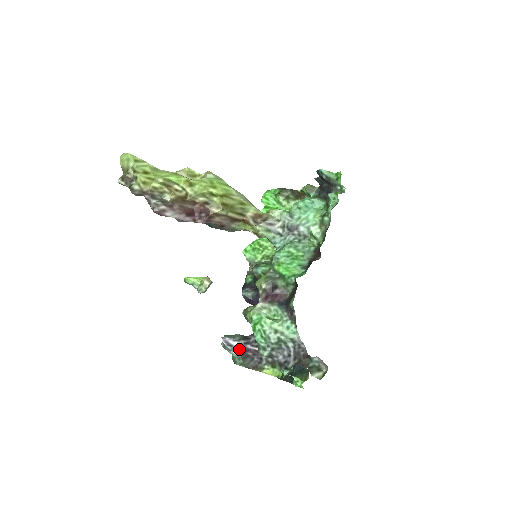
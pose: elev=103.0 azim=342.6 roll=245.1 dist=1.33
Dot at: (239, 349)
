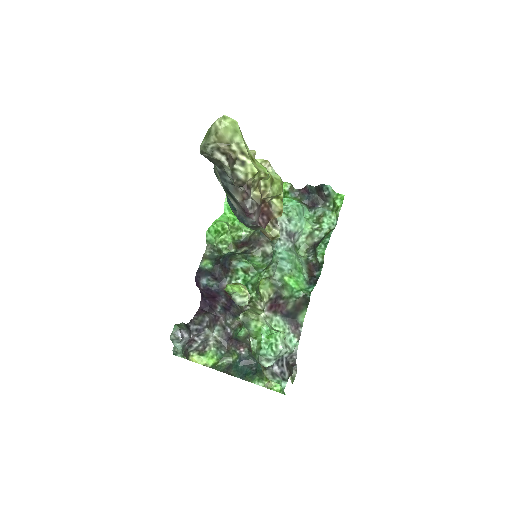
Dot at: (186, 341)
